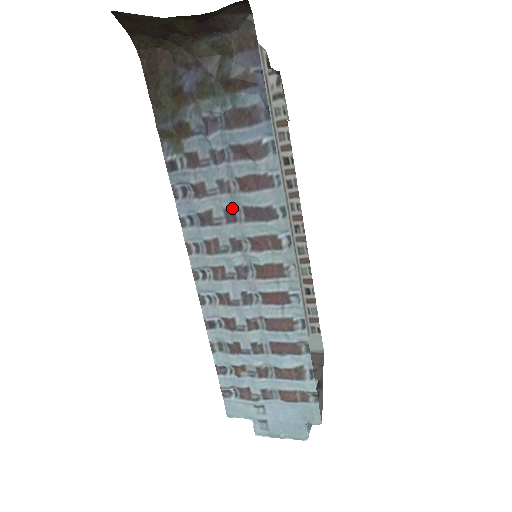
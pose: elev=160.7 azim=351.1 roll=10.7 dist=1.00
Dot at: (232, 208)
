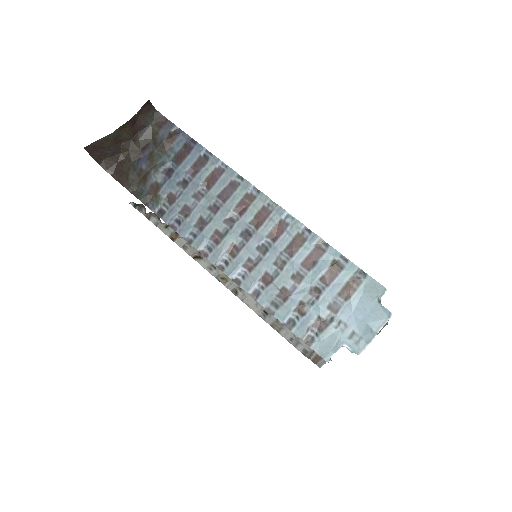
Dot at: (211, 203)
